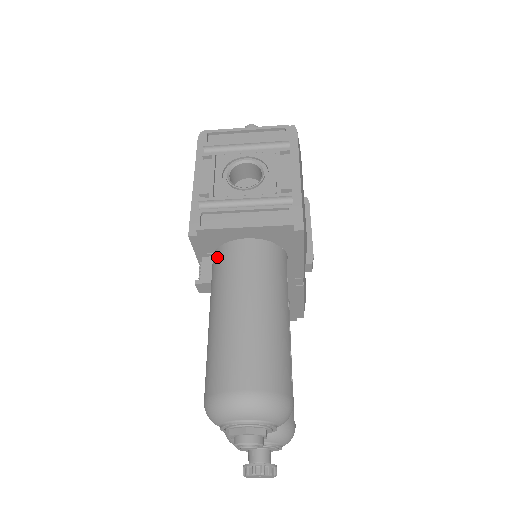
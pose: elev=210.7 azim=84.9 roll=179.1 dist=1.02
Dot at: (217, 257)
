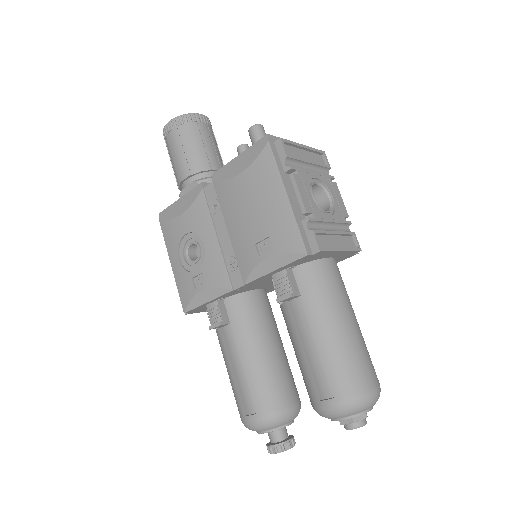
Dot at: (309, 272)
